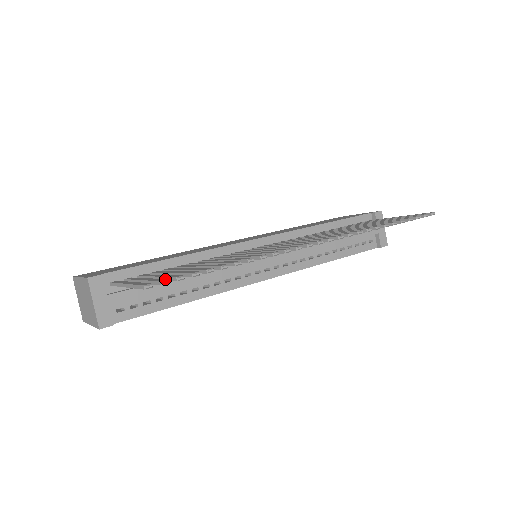
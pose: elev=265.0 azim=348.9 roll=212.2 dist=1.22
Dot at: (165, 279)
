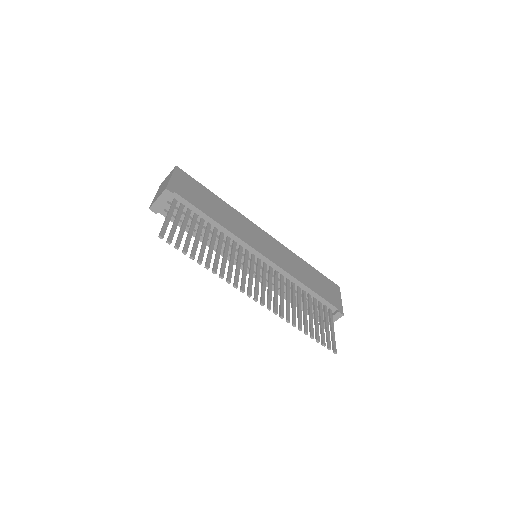
Dot at: (171, 241)
